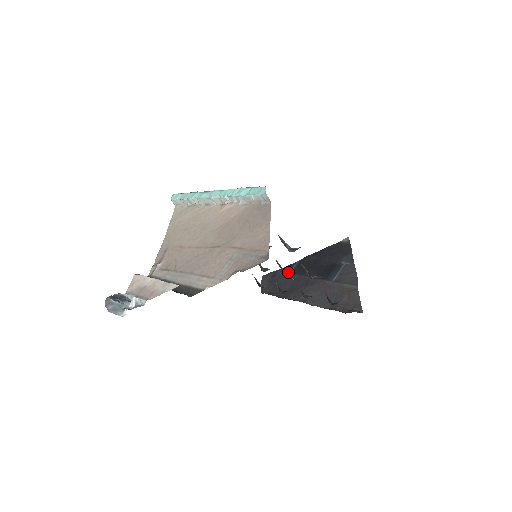
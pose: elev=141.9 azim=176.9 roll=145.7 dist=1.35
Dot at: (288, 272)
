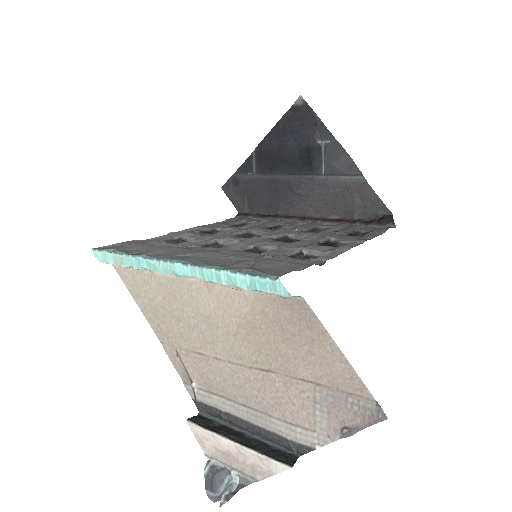
Dot at: (252, 173)
